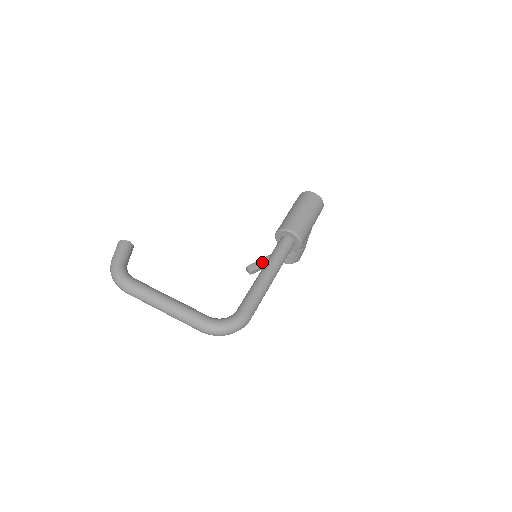
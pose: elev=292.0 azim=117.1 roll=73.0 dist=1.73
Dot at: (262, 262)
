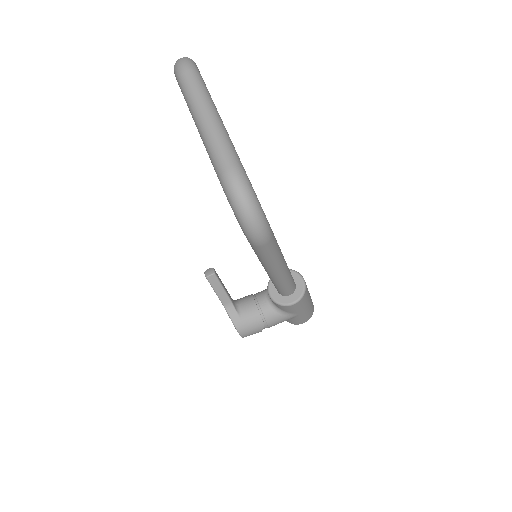
Dot at: (224, 286)
